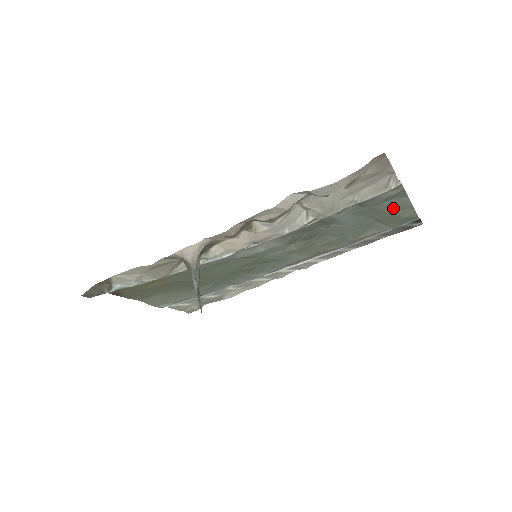
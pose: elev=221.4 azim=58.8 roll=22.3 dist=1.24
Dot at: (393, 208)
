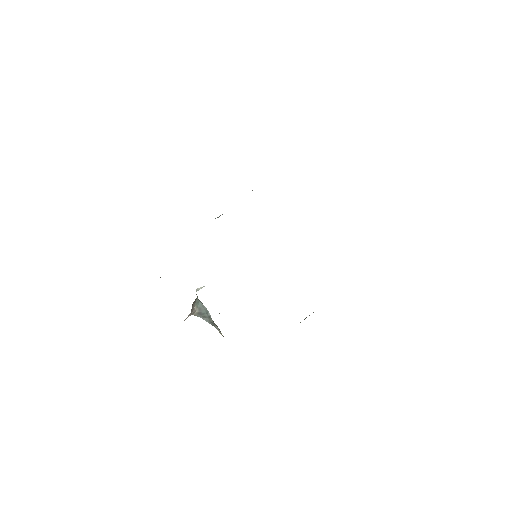
Dot at: occluded
